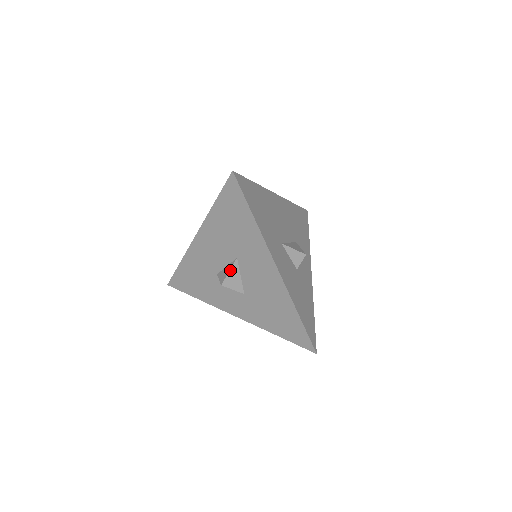
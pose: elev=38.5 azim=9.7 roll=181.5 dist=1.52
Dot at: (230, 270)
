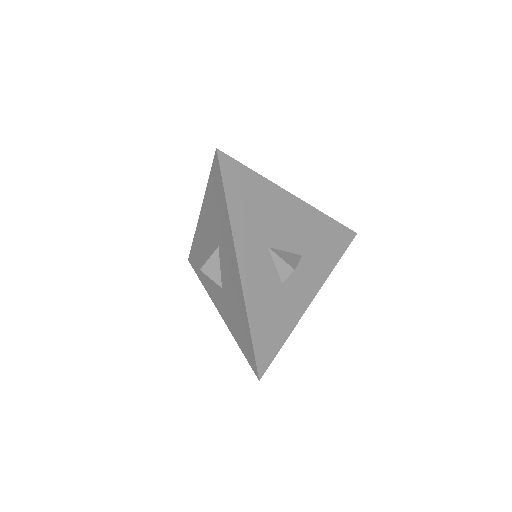
Dot at: (210, 257)
